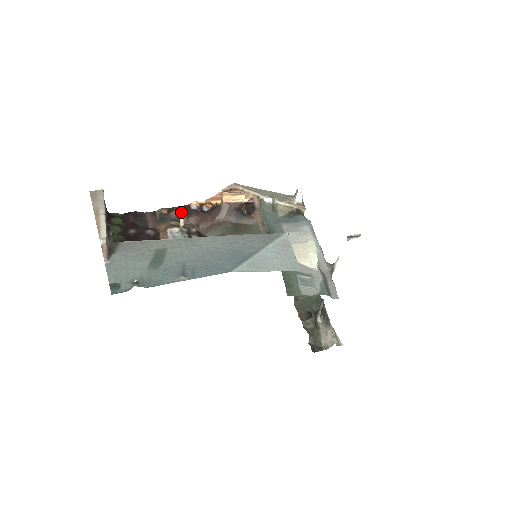
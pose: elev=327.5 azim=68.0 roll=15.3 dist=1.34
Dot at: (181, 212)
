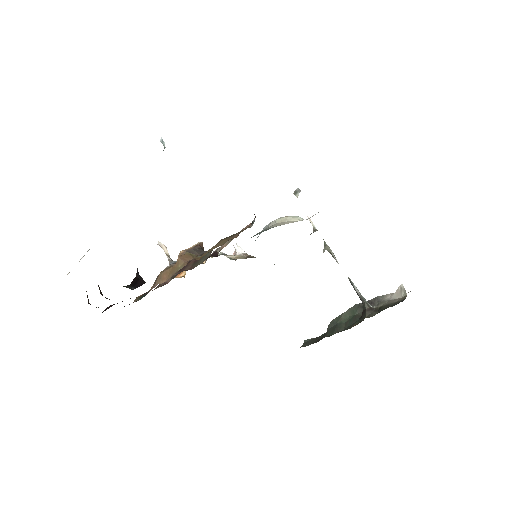
Dot at: (158, 286)
